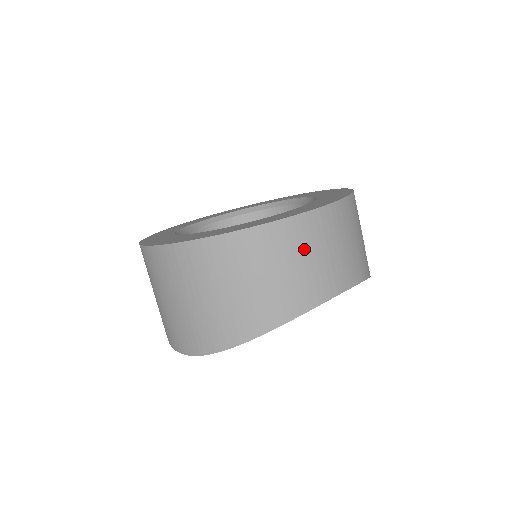
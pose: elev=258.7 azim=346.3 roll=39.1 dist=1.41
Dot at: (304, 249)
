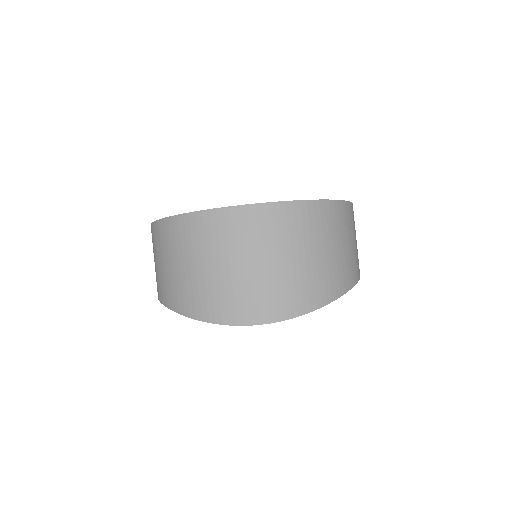
Dot at: occluded
